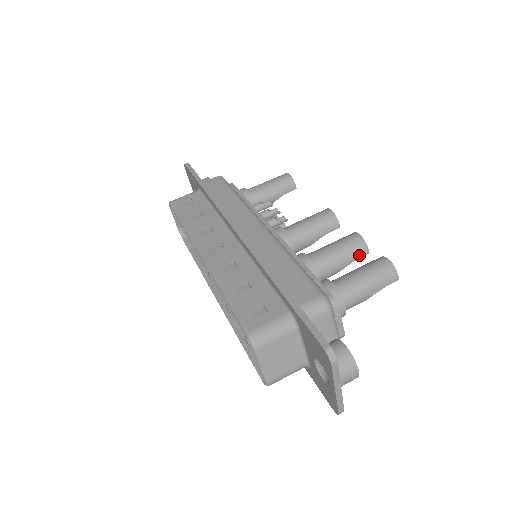
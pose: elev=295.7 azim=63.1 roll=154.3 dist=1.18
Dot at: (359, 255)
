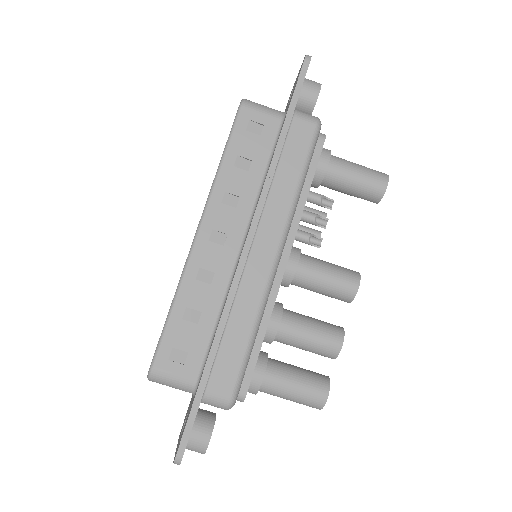
Dot at: (323, 355)
